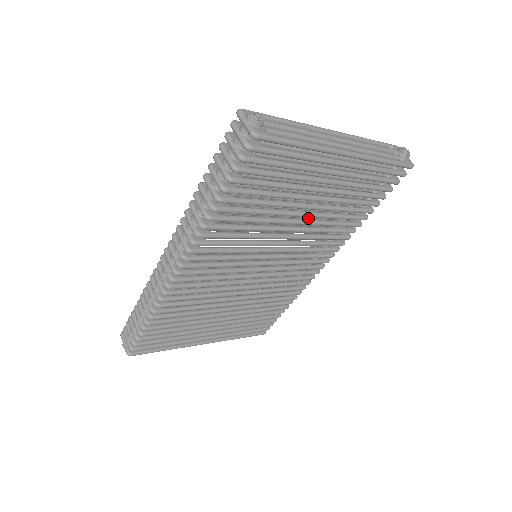
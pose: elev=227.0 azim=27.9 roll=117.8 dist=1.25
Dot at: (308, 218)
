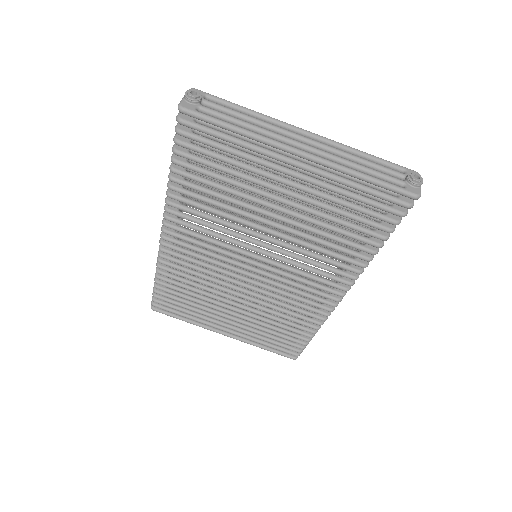
Dot at: occluded
